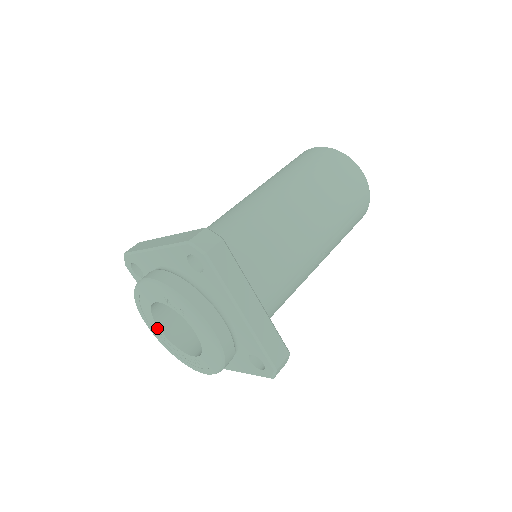
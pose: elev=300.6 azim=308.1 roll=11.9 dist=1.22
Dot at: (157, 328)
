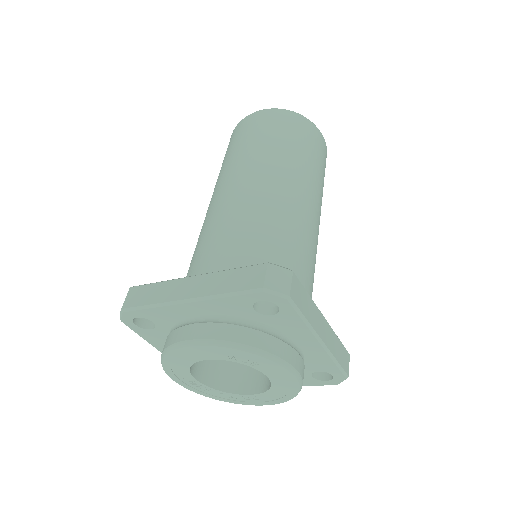
Dot at: (193, 380)
